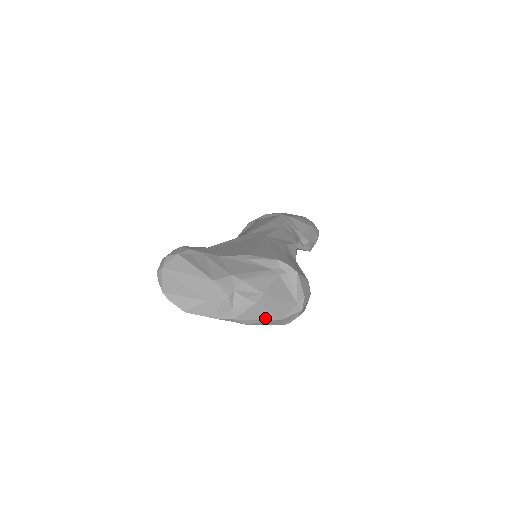
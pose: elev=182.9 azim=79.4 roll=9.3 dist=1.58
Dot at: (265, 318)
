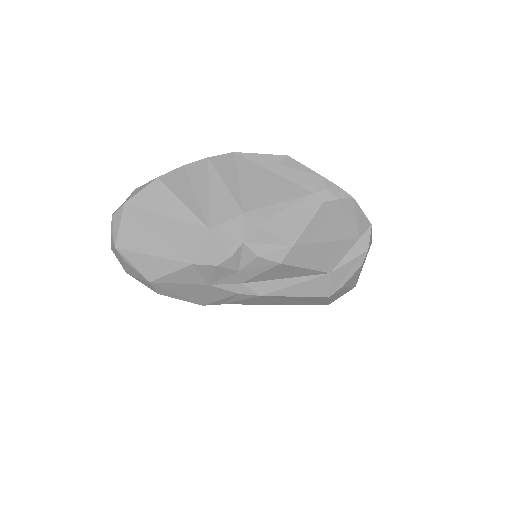
Dot at: (300, 275)
